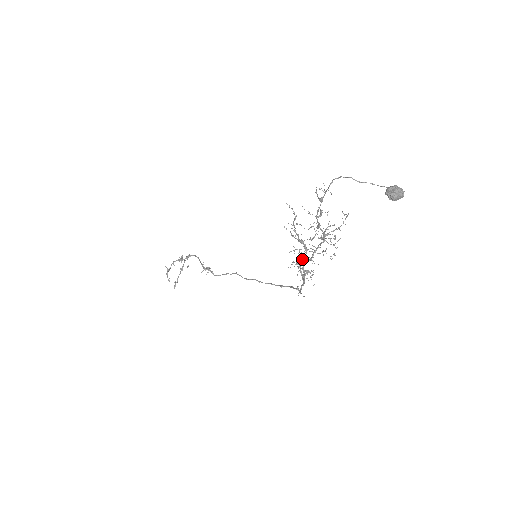
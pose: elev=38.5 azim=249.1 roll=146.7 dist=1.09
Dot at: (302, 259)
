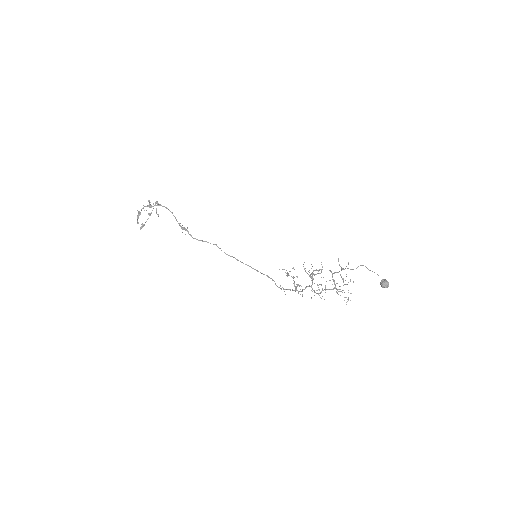
Dot at: occluded
